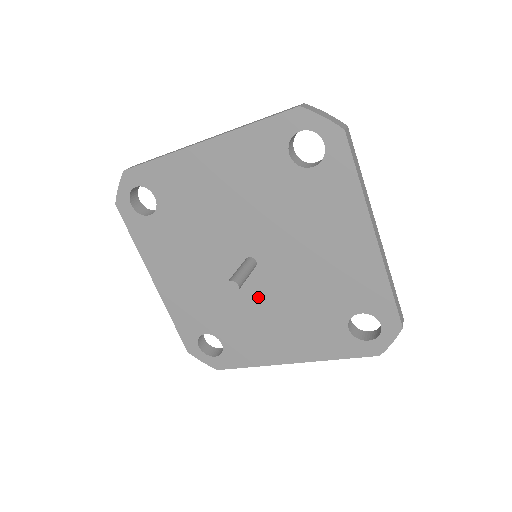
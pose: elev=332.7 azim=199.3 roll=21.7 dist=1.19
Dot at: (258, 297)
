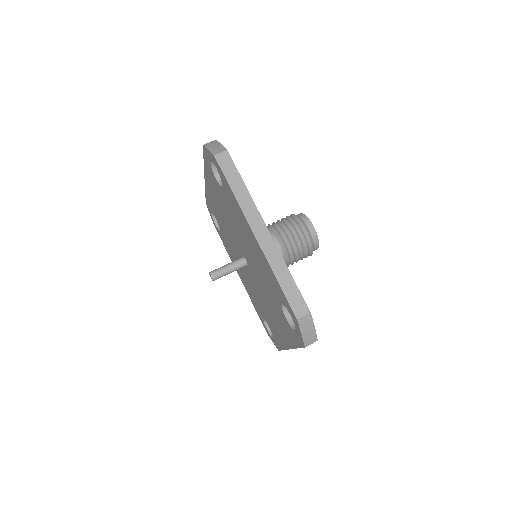
Dot at: occluded
